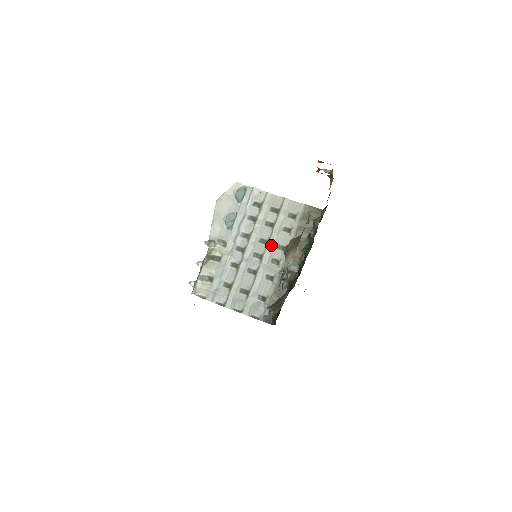
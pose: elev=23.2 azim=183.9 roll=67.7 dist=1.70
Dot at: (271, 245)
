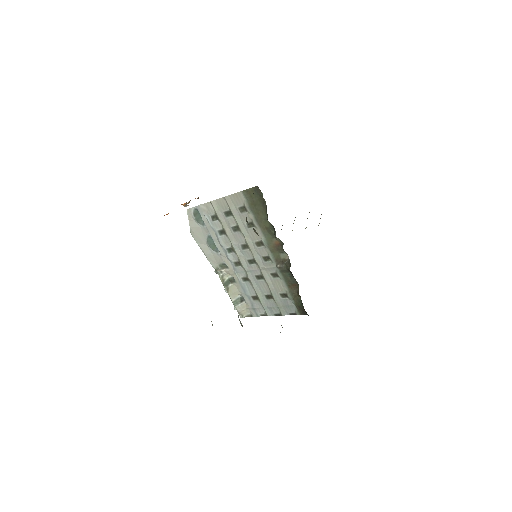
Dot at: (252, 246)
